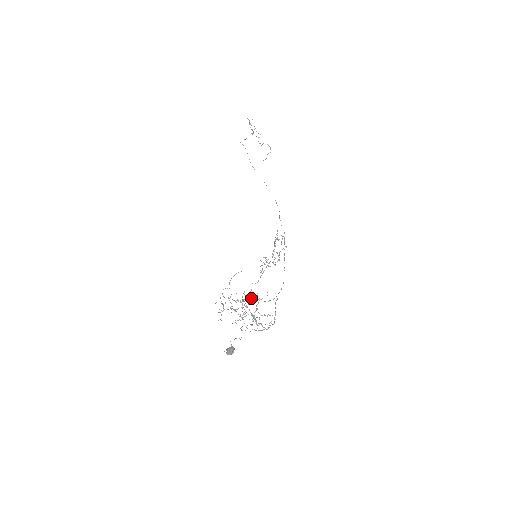
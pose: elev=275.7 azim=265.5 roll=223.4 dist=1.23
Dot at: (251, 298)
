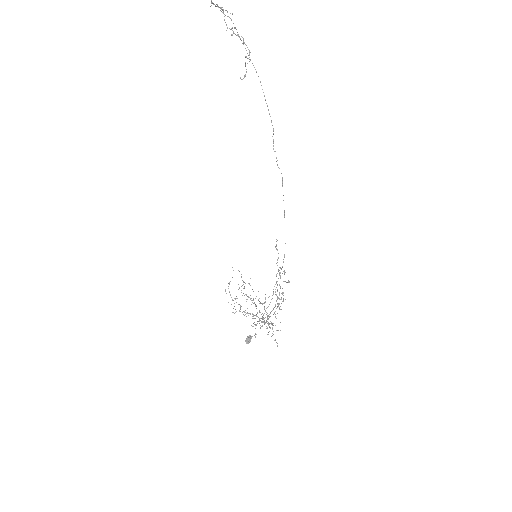
Dot at: occluded
